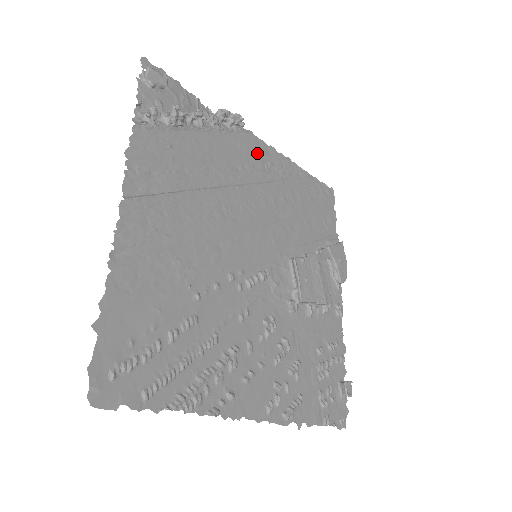
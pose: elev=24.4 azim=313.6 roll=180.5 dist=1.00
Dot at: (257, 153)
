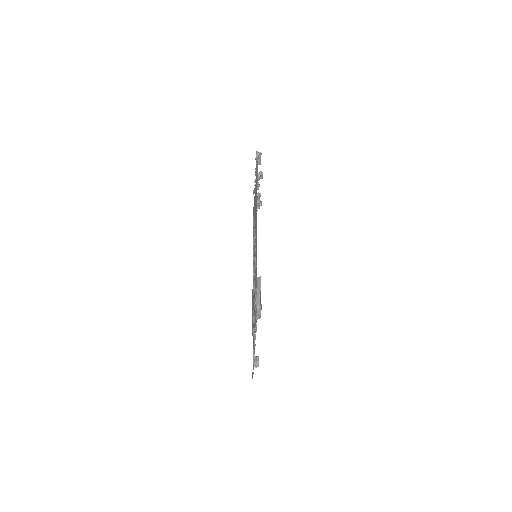
Dot at: occluded
